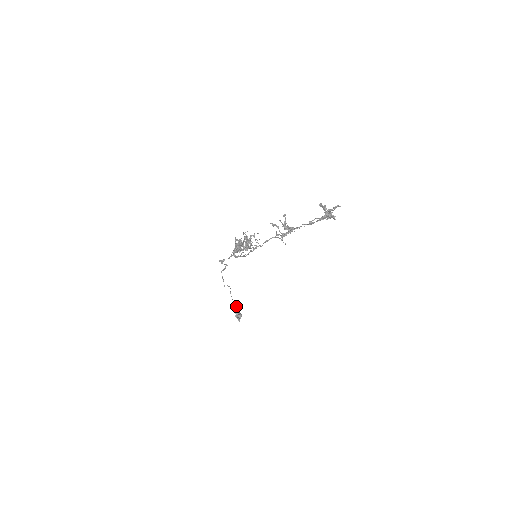
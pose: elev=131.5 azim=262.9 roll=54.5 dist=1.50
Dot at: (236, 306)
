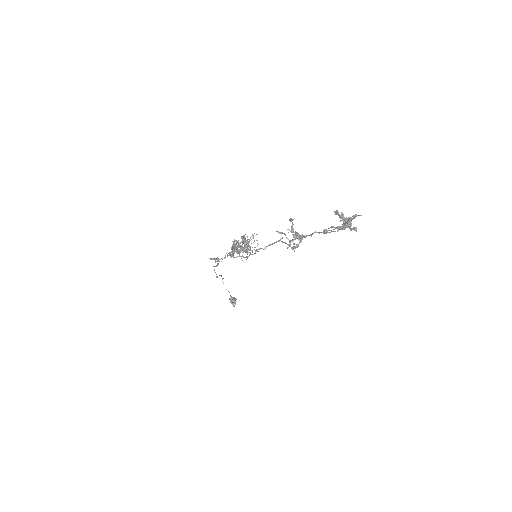
Dot at: (229, 292)
